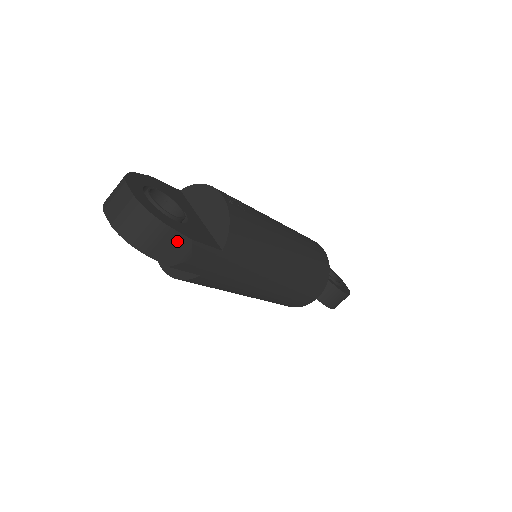
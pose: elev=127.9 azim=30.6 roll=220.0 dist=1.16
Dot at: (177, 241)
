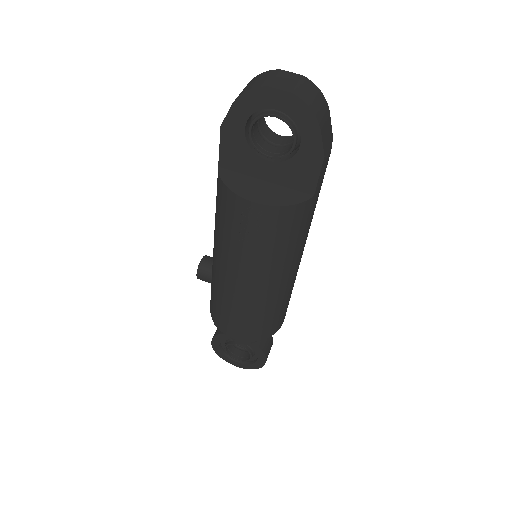
Dot at: (329, 131)
